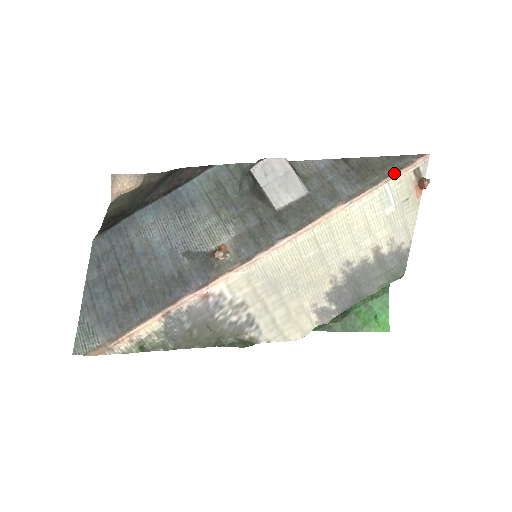
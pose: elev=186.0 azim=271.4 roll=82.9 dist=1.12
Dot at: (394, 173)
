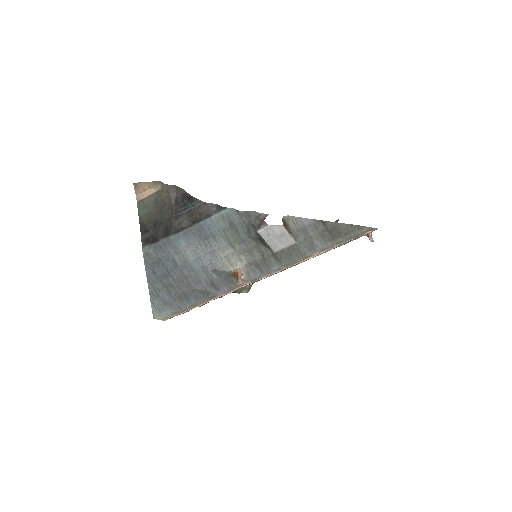
Dot at: (353, 238)
